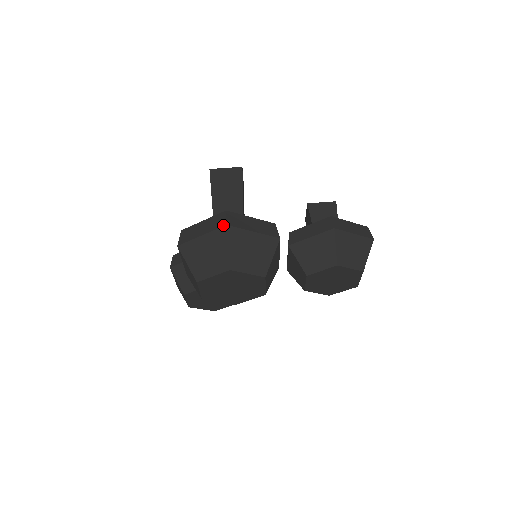
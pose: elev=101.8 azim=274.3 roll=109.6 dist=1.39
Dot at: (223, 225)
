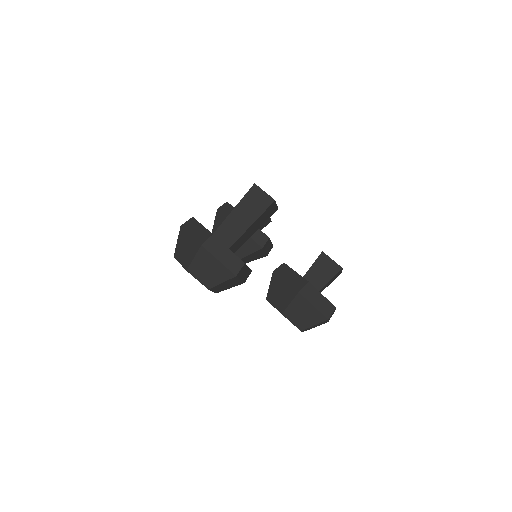
Dot at: (201, 243)
